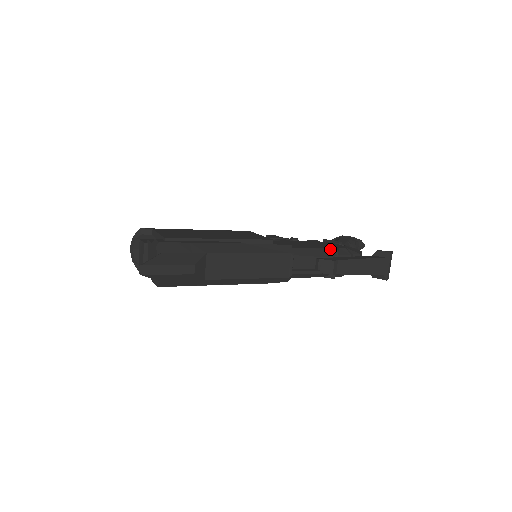
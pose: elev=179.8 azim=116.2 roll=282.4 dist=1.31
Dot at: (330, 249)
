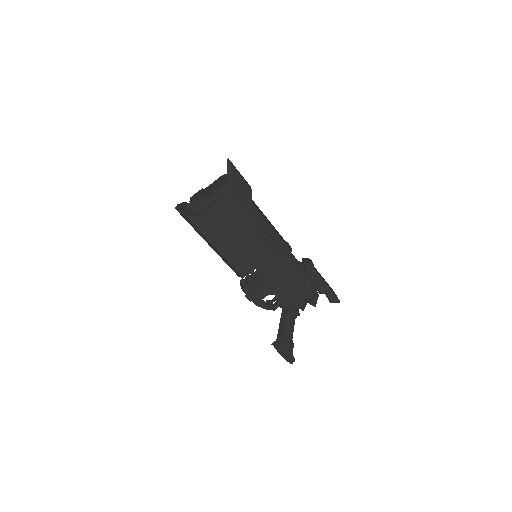
Dot at: occluded
